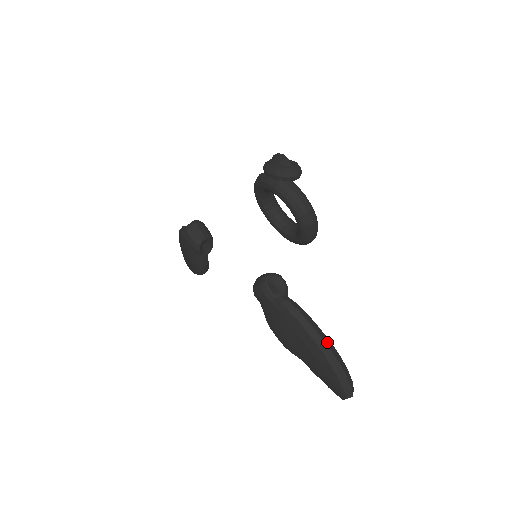
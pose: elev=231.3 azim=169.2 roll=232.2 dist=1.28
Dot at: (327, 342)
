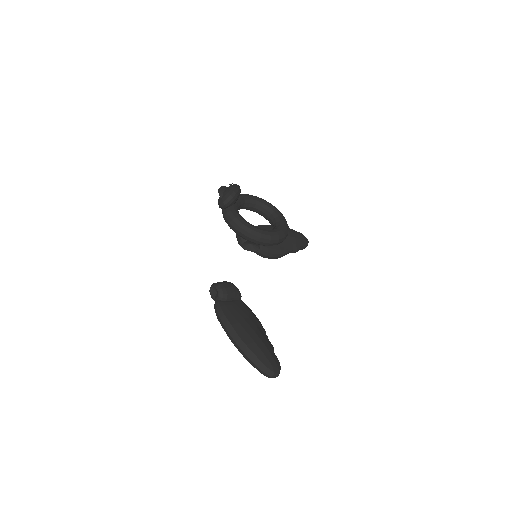
Dot at: (234, 336)
